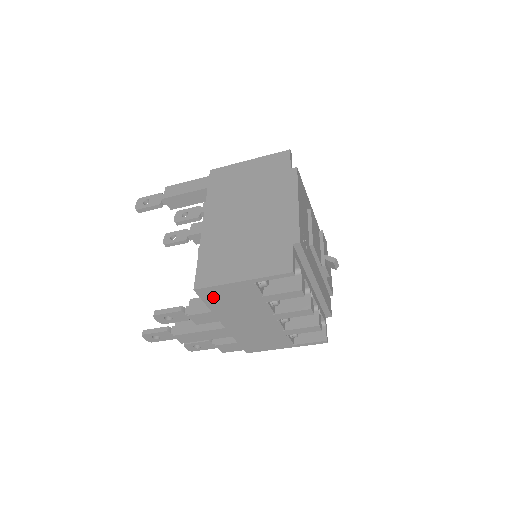
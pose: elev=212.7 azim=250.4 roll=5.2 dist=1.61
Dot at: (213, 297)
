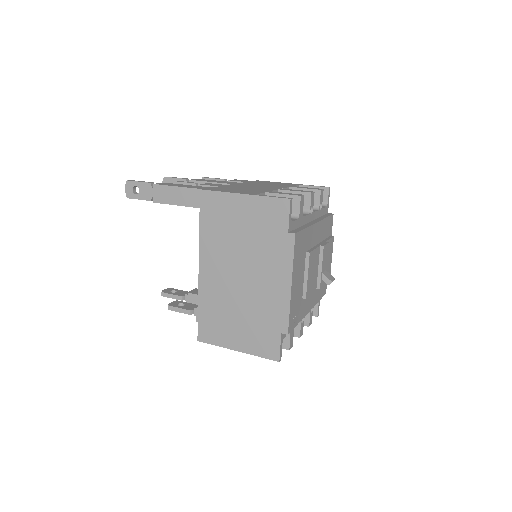
Dot at: occluded
